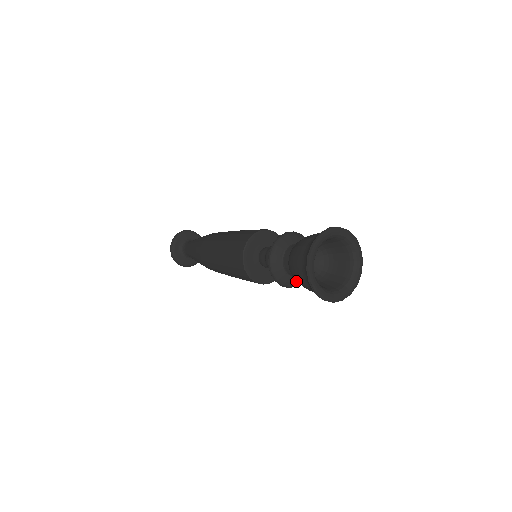
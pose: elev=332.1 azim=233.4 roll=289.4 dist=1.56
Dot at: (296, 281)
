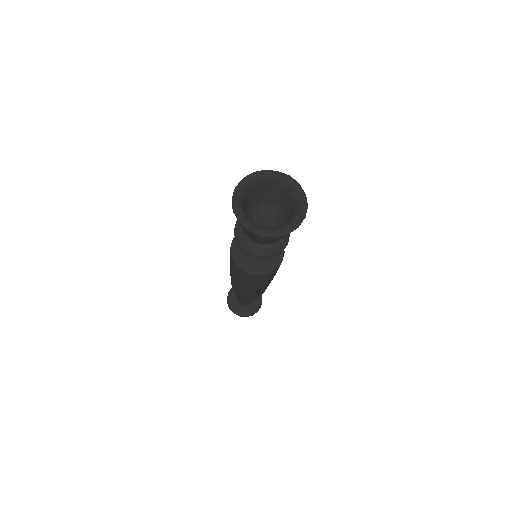
Dot at: (262, 250)
